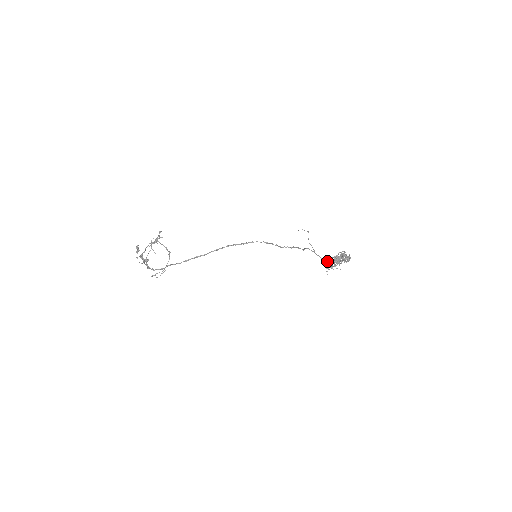
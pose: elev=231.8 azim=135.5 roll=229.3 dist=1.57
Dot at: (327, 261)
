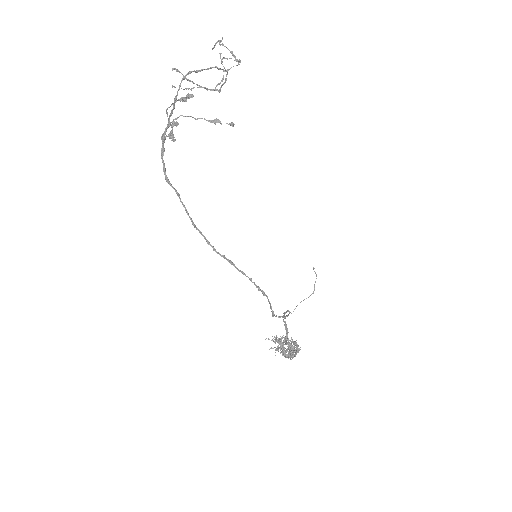
Dot at: (281, 341)
